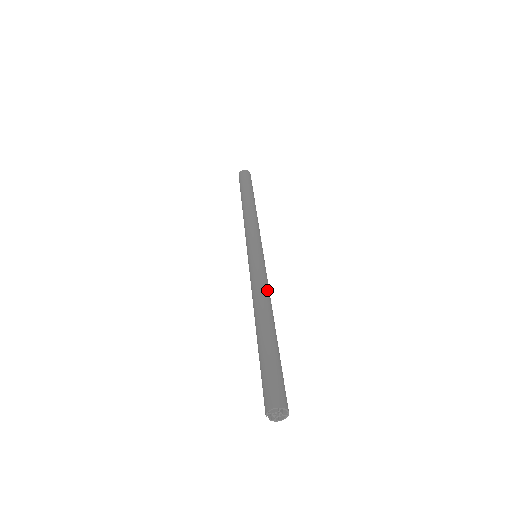
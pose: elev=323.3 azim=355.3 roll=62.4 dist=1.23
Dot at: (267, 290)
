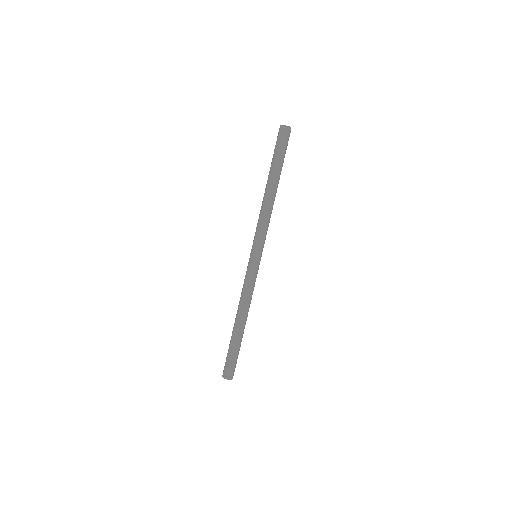
Dot at: (251, 298)
